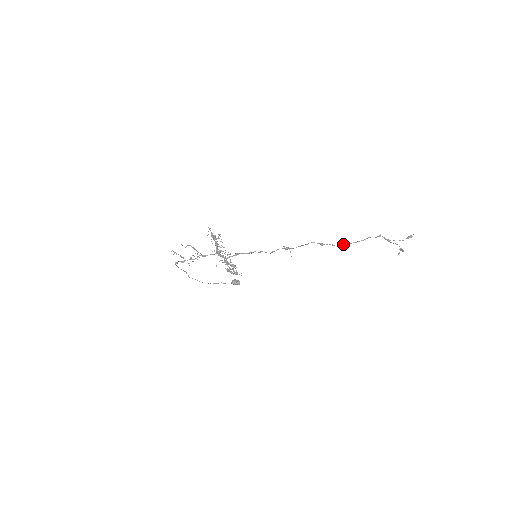
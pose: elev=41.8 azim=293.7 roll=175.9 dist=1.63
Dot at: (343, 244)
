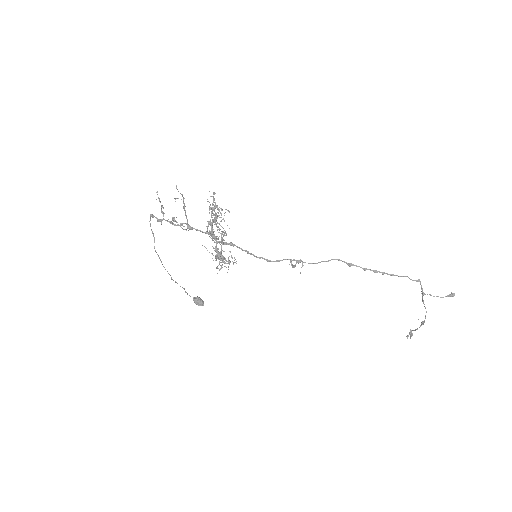
Dot at: (378, 271)
